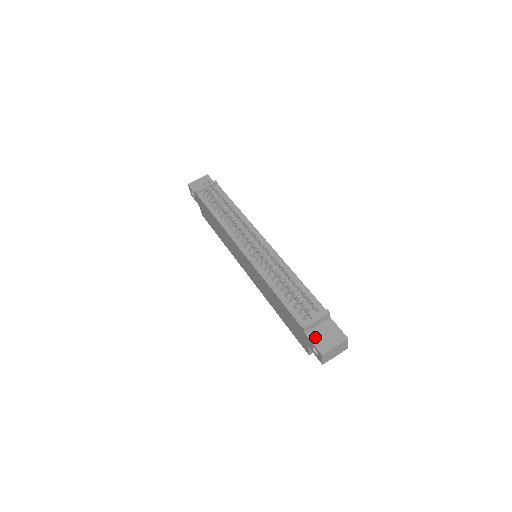
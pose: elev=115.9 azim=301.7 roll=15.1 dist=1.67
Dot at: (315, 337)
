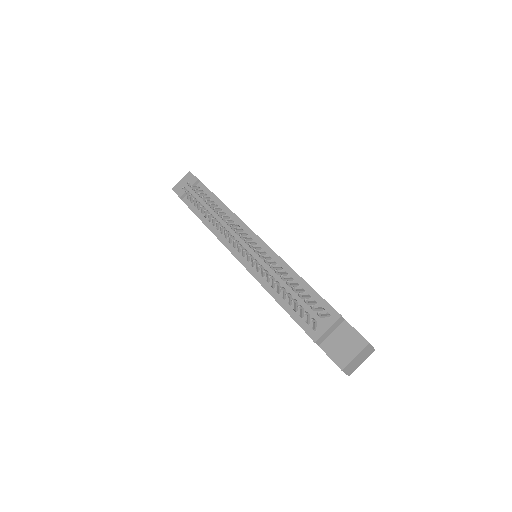
Dot at: (331, 349)
